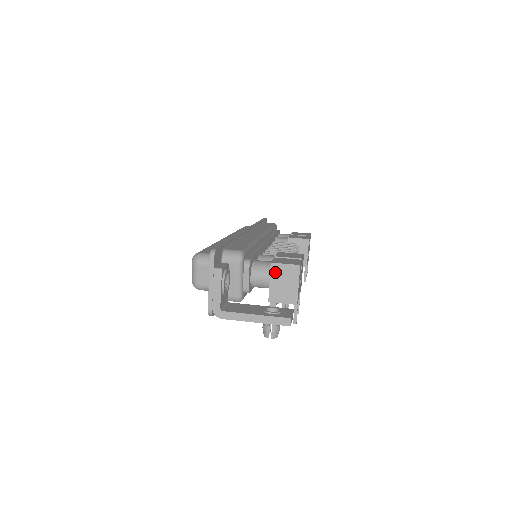
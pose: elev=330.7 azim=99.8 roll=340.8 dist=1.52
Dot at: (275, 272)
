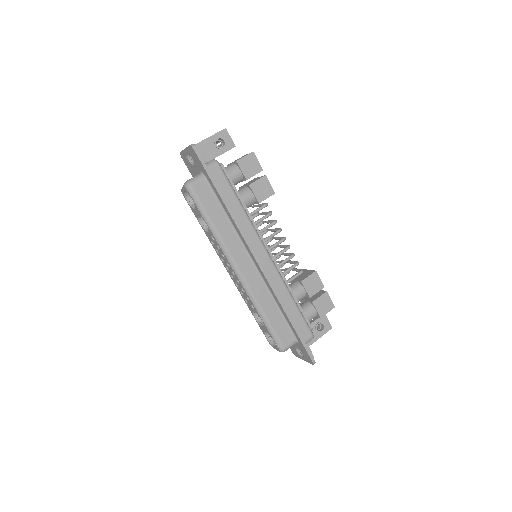
Dot at: occluded
